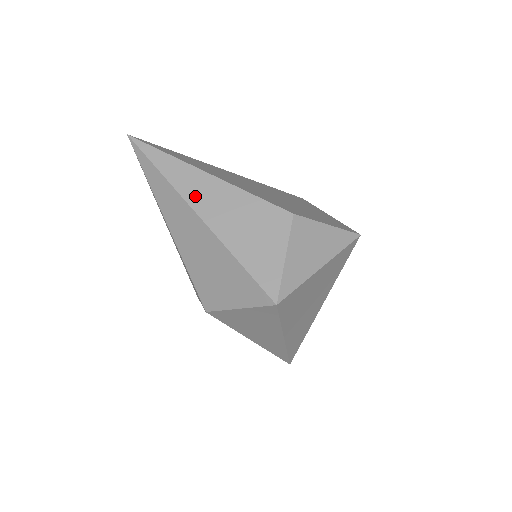
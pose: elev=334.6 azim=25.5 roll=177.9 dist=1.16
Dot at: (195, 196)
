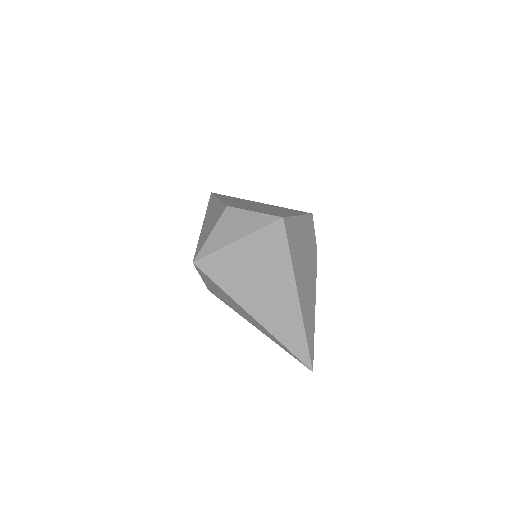
Dot at: (208, 213)
